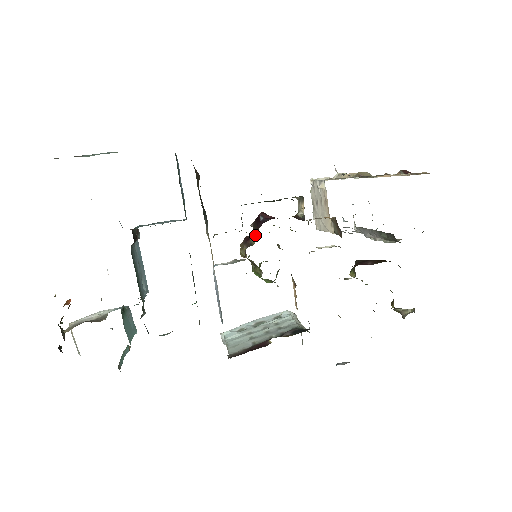
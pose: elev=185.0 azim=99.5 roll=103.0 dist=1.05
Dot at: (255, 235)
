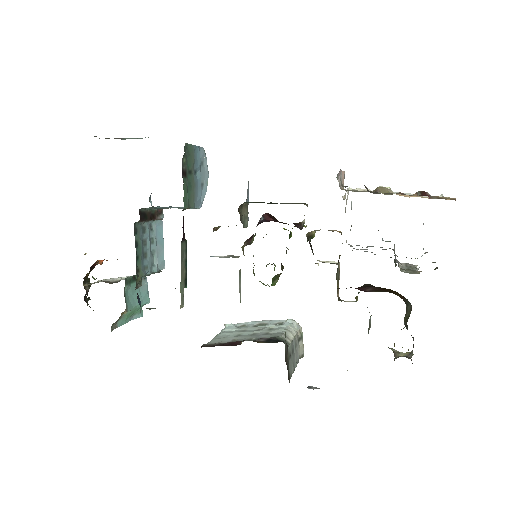
Dot at: occluded
